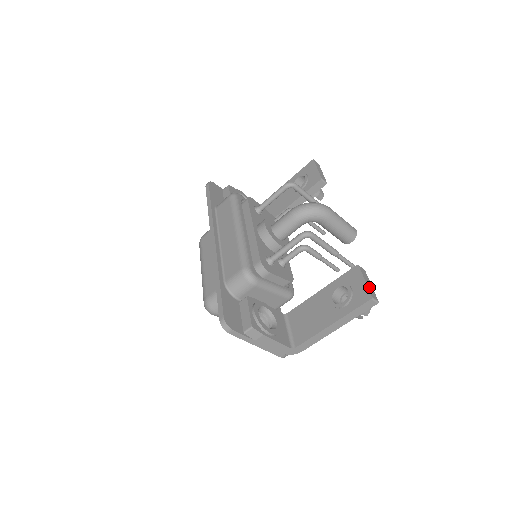
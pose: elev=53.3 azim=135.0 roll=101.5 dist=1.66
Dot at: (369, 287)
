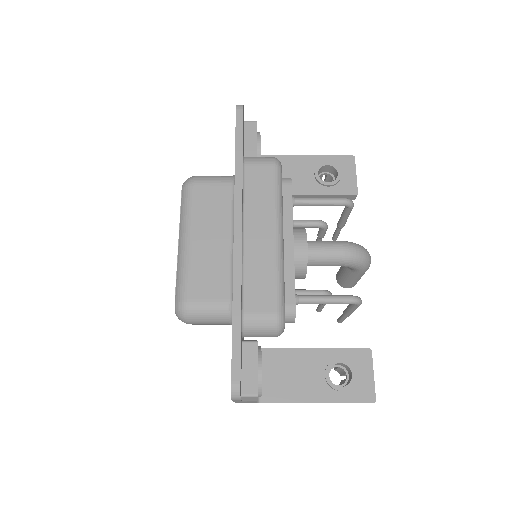
Dot at: (374, 384)
